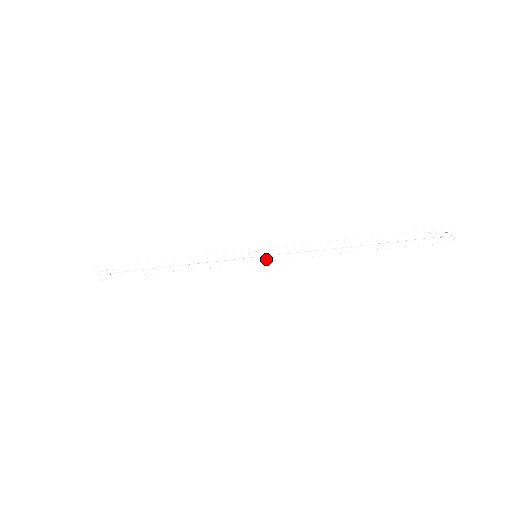
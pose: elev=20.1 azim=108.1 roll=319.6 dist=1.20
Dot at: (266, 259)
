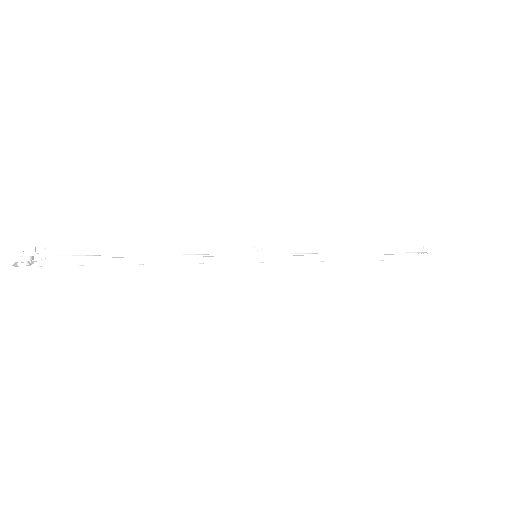
Dot at: (270, 259)
